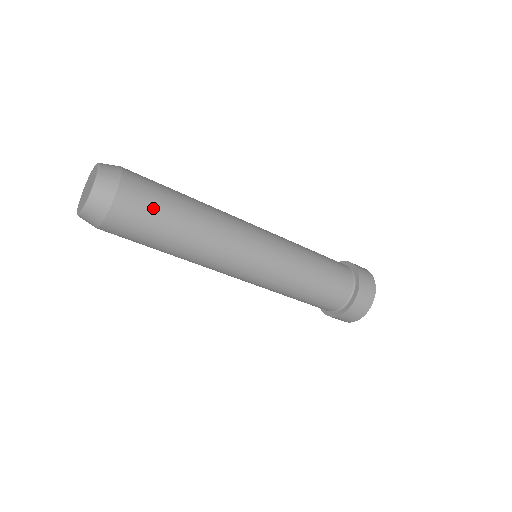
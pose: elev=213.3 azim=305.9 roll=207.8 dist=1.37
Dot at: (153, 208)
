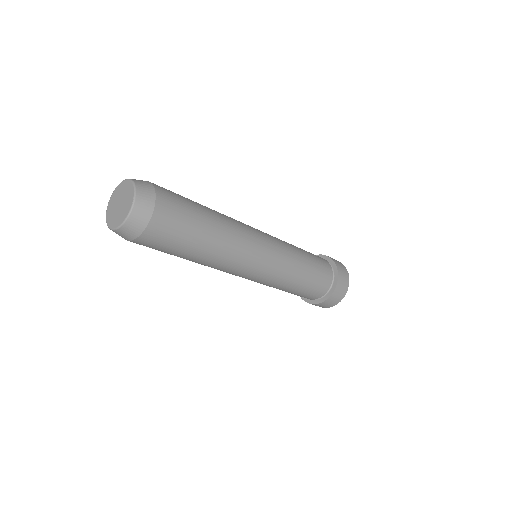
Dot at: (181, 229)
